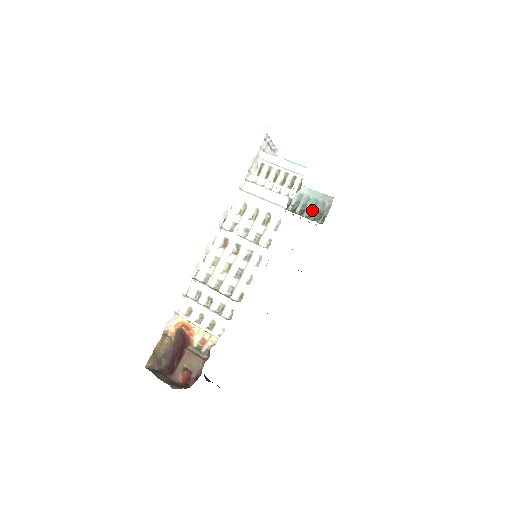
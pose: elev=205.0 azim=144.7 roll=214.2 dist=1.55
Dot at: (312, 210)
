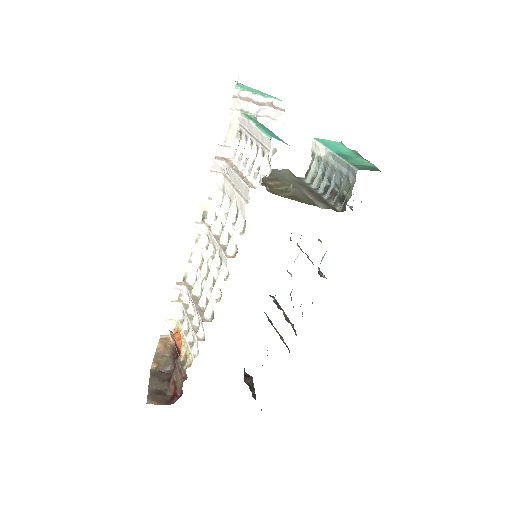
Dot at: (337, 187)
